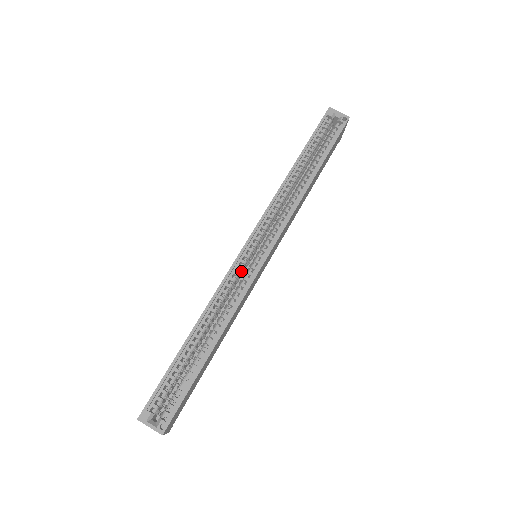
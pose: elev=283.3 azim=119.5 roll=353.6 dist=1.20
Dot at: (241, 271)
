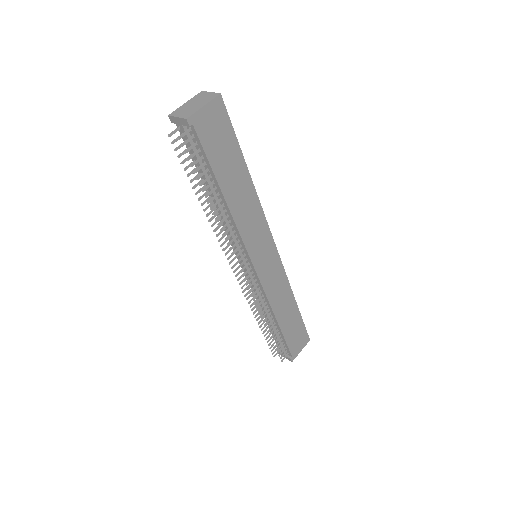
Dot at: occluded
